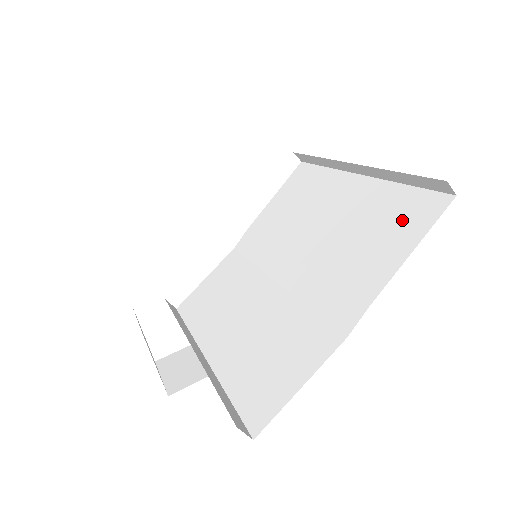
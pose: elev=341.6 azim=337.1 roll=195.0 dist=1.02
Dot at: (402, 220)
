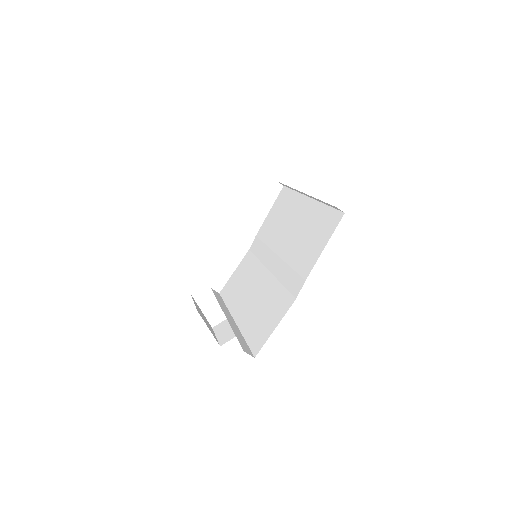
Dot at: (323, 228)
